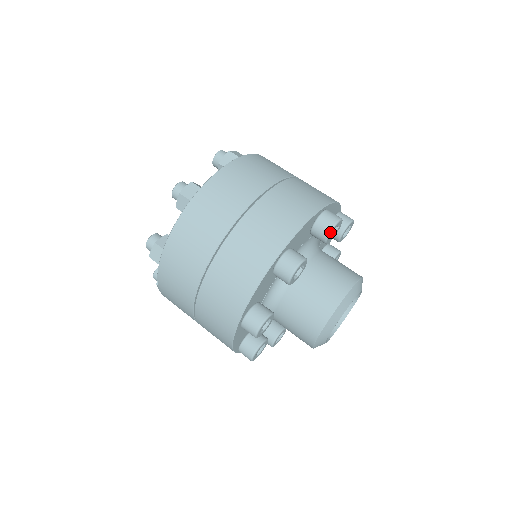
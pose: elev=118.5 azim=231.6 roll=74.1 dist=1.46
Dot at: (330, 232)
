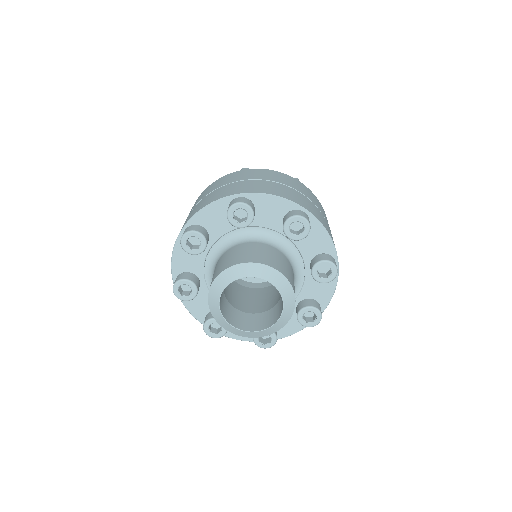
Dot at: (227, 213)
